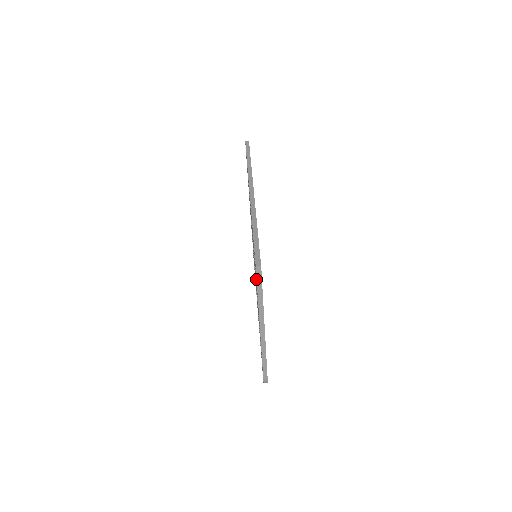
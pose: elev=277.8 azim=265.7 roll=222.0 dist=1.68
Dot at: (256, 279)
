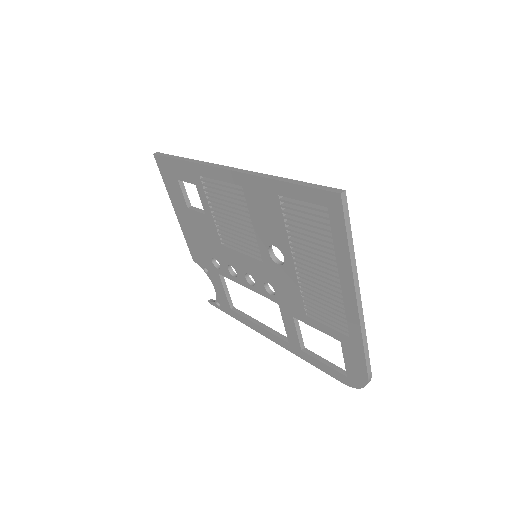
Dot at: (335, 223)
